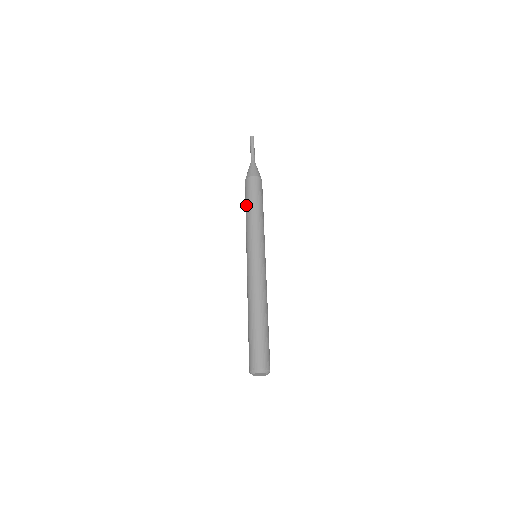
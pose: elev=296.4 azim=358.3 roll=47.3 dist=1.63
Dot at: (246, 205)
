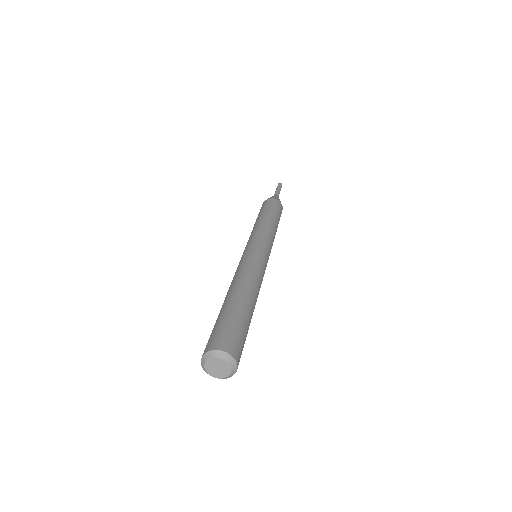
Dot at: occluded
